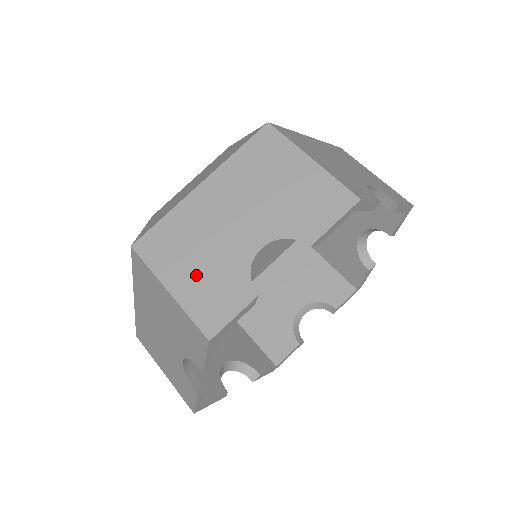
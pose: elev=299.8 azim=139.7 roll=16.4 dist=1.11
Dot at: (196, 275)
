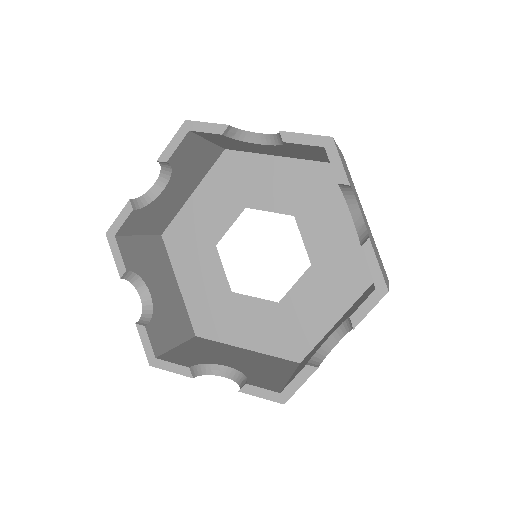
Dot at: occluded
